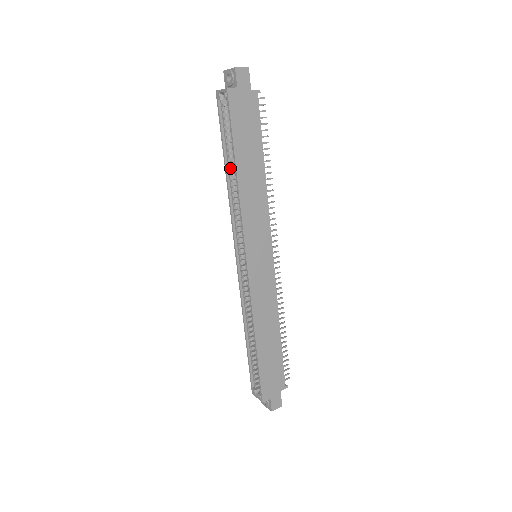
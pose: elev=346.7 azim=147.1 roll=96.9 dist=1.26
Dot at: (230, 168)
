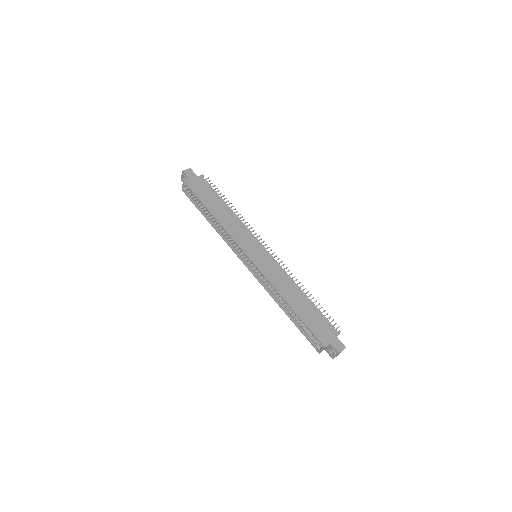
Dot at: (210, 218)
